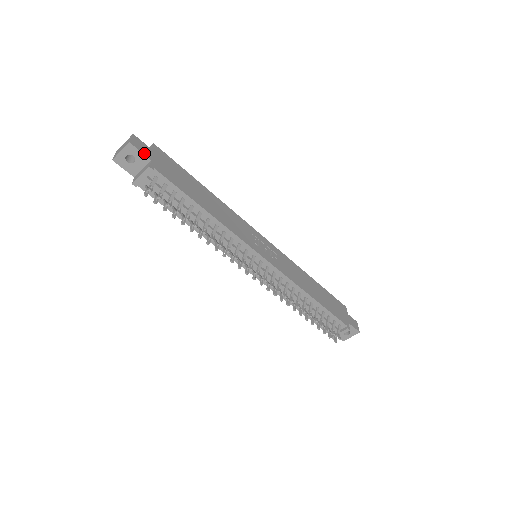
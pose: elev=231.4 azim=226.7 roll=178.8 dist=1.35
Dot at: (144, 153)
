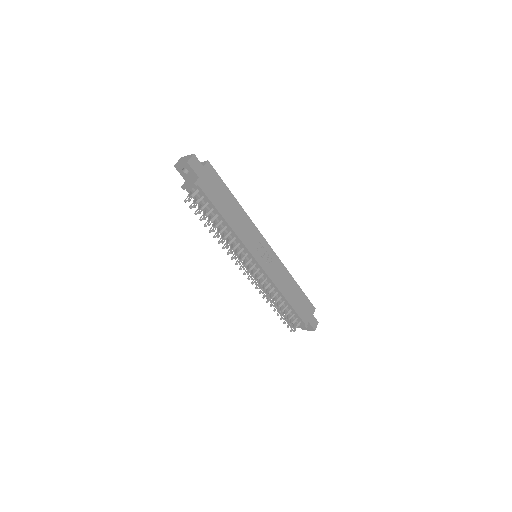
Dot at: (196, 171)
